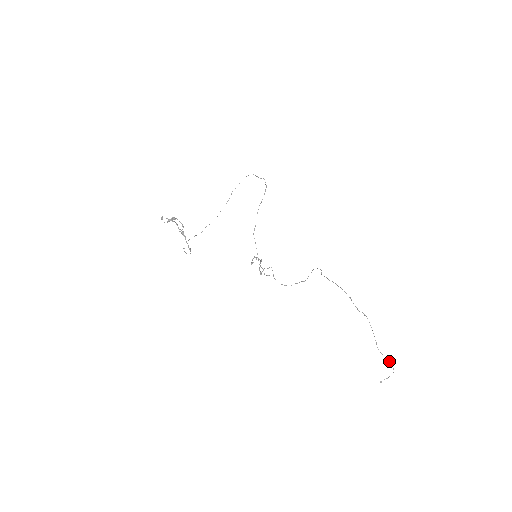
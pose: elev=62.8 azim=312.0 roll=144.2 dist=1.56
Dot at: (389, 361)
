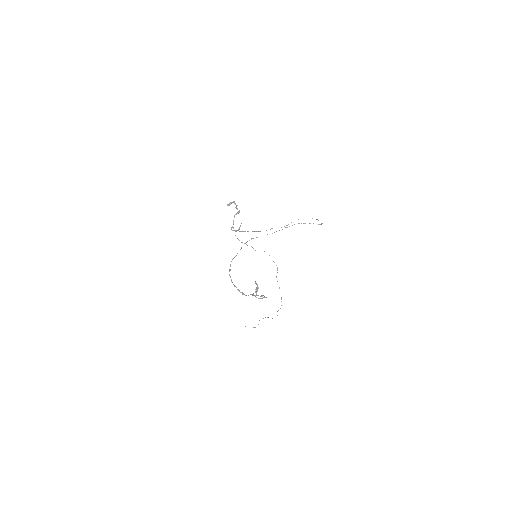
Dot at: occluded
